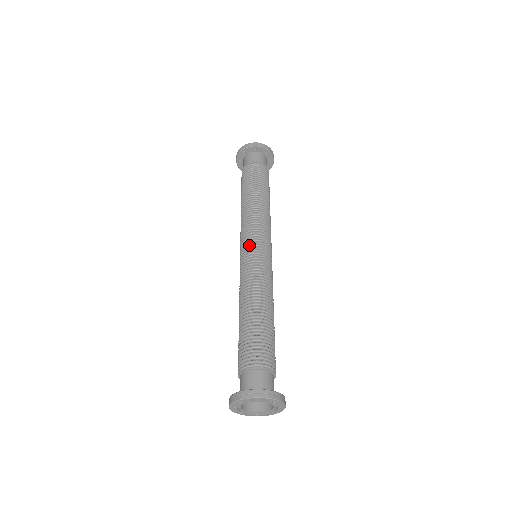
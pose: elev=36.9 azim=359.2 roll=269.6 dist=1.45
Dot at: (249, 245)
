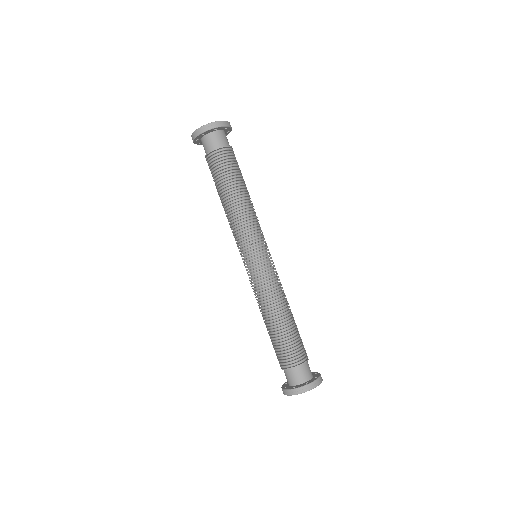
Dot at: (253, 254)
